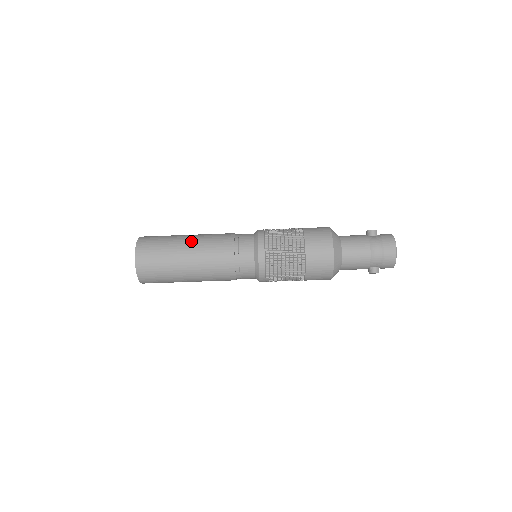
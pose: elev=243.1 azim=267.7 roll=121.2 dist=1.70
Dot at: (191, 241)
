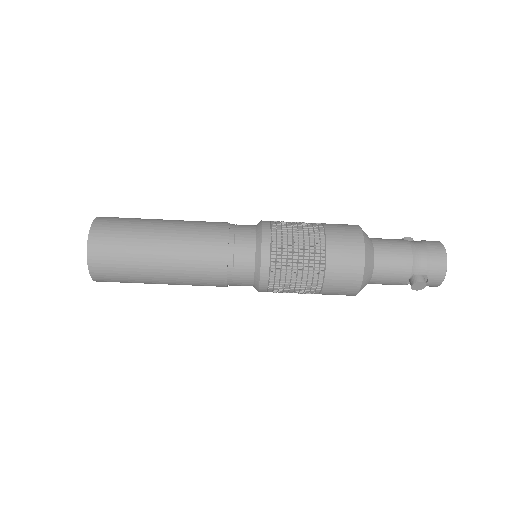
Dot at: (172, 220)
